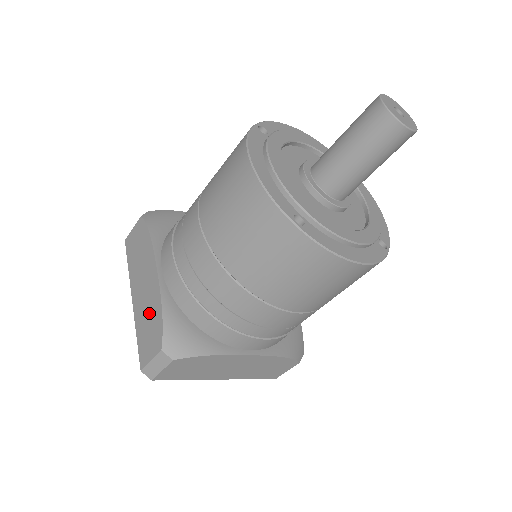
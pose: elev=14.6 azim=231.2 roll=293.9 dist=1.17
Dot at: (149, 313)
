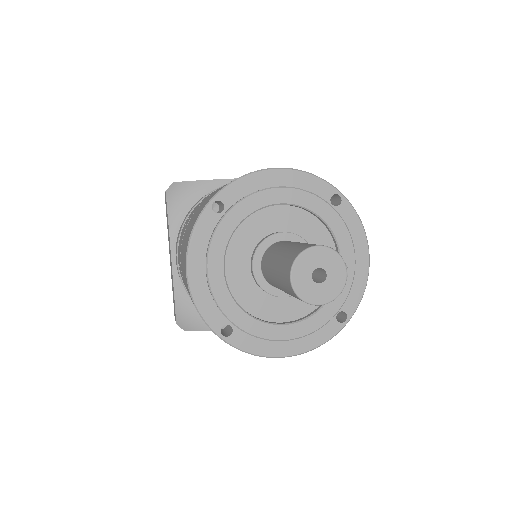
Dot at: occluded
